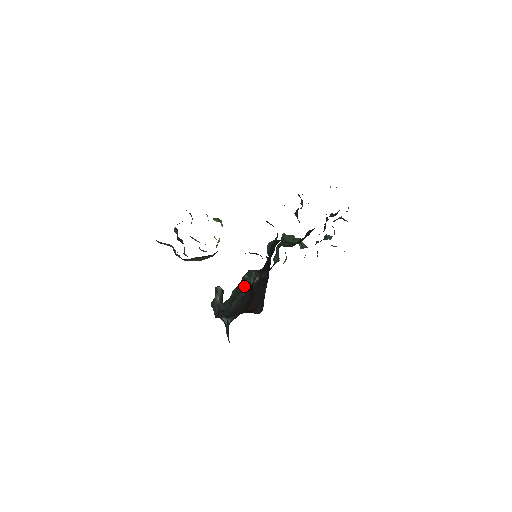
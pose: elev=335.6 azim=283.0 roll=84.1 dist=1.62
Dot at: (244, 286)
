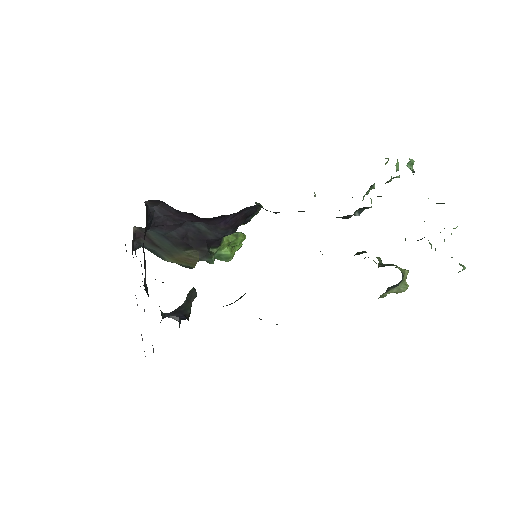
Dot at: (240, 297)
